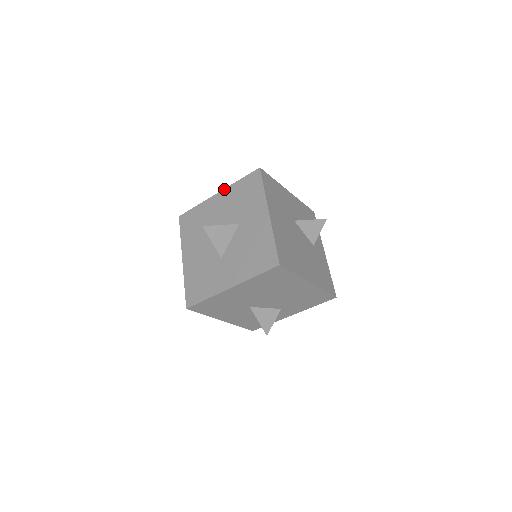
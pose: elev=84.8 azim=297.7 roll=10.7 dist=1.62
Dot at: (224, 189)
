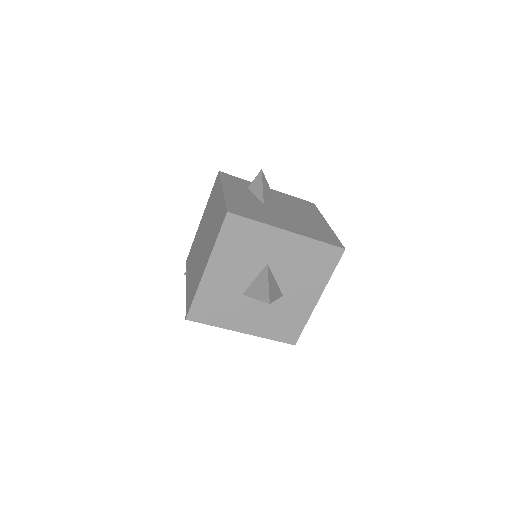
Dot at: (209, 260)
